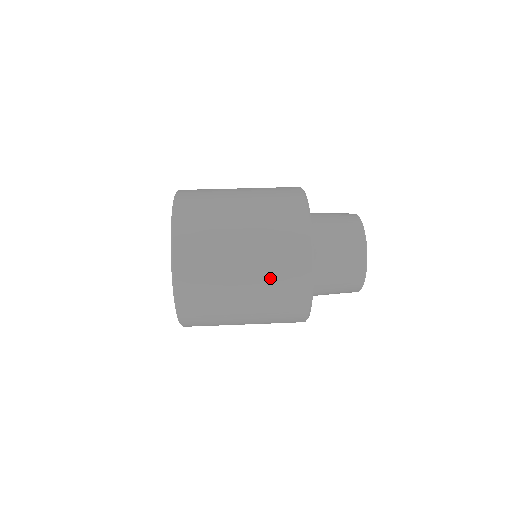
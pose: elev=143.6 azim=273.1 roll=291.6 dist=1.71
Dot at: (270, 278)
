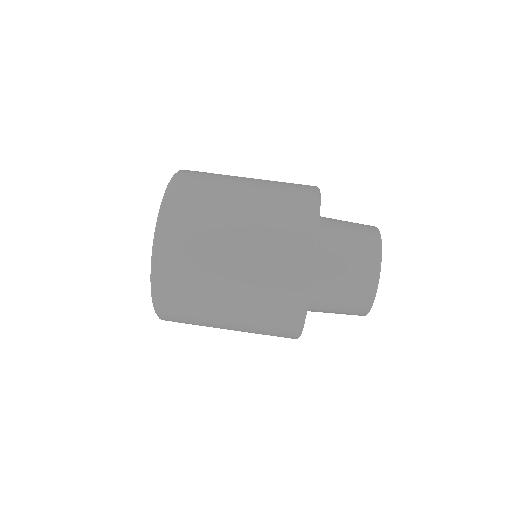
Dot at: (257, 310)
